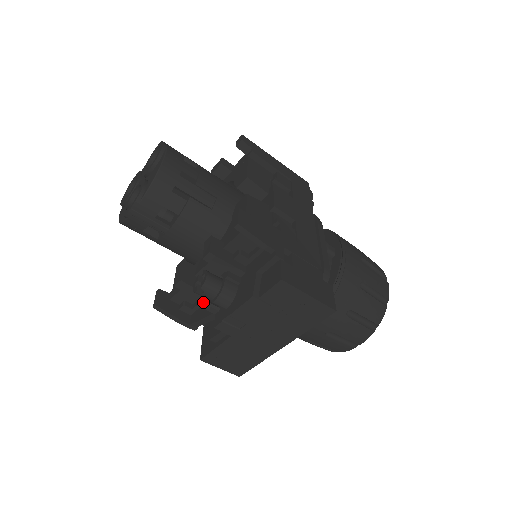
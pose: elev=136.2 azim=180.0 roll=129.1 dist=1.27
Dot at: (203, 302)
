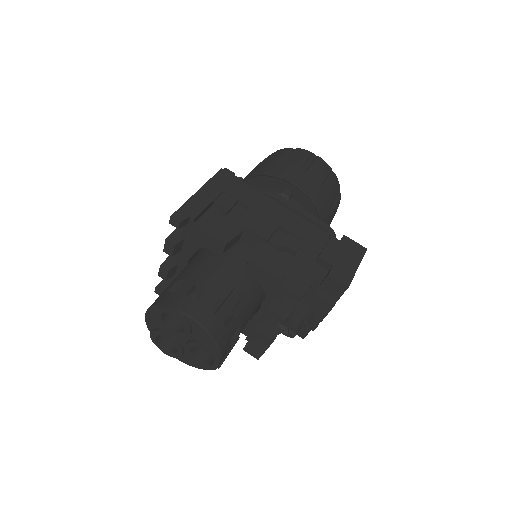
Dot at: occluded
